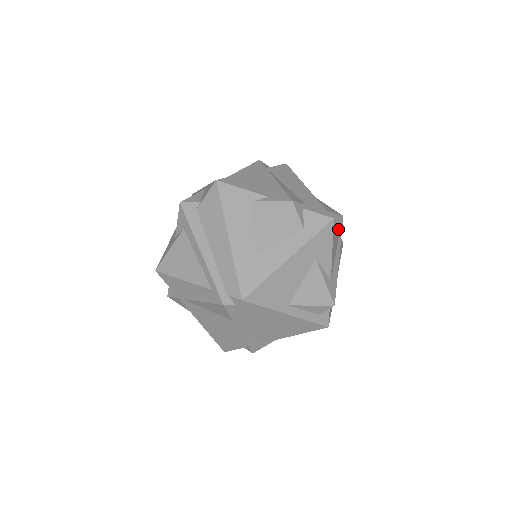
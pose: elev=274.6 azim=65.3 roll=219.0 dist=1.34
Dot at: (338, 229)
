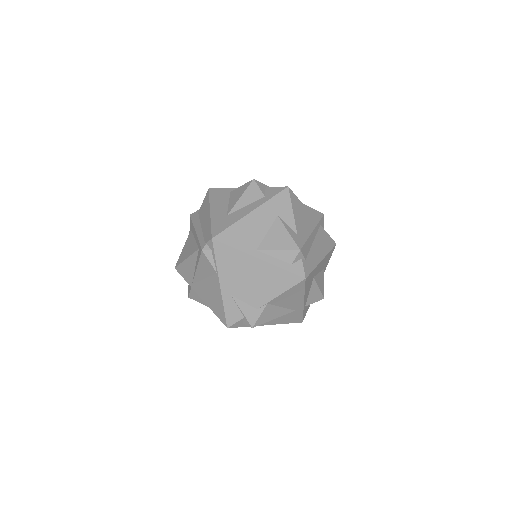
Dot at: (314, 217)
